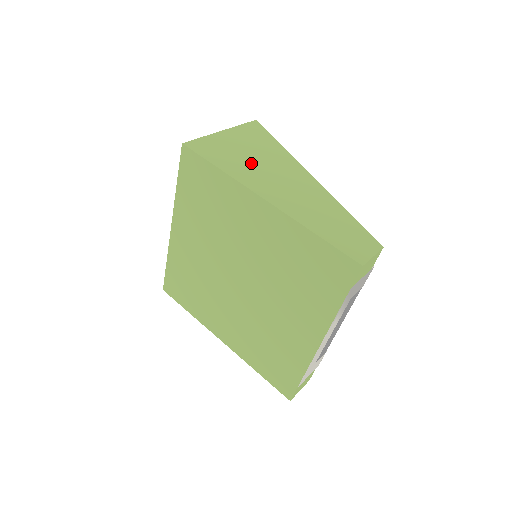
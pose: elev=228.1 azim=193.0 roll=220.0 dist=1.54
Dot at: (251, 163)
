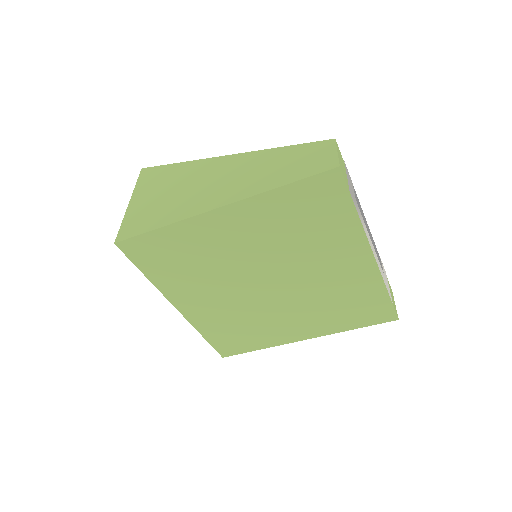
Dot at: (176, 198)
